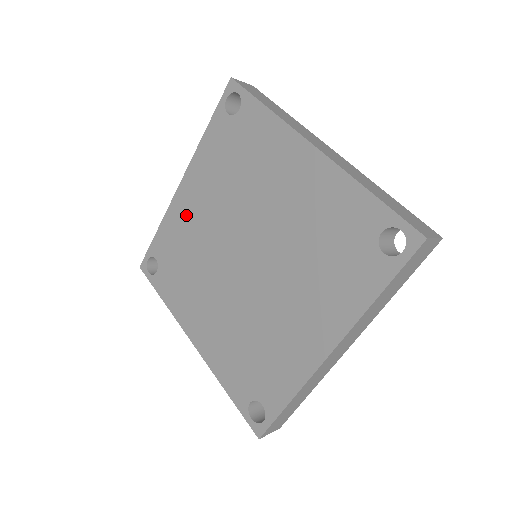
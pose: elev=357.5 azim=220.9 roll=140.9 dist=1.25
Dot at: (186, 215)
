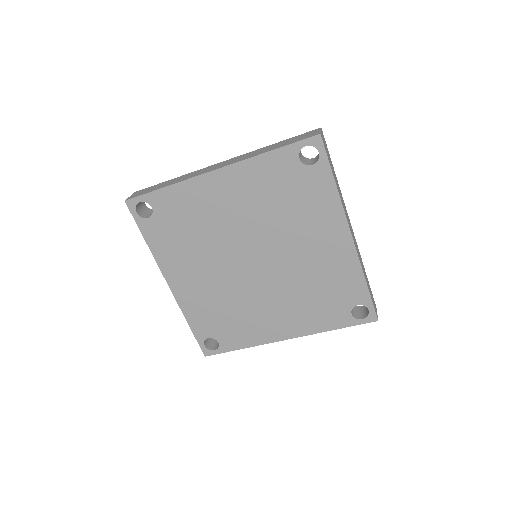
Dot at: (209, 199)
